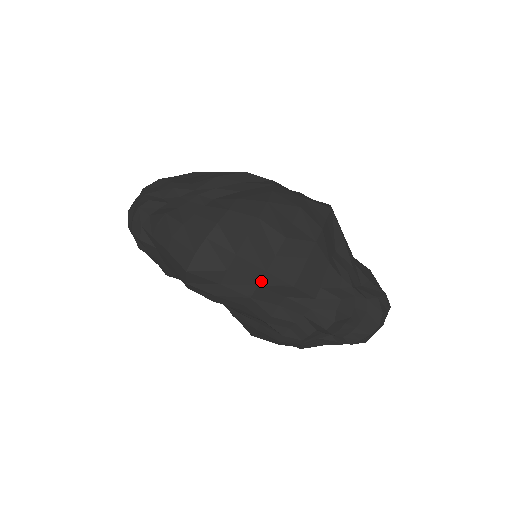
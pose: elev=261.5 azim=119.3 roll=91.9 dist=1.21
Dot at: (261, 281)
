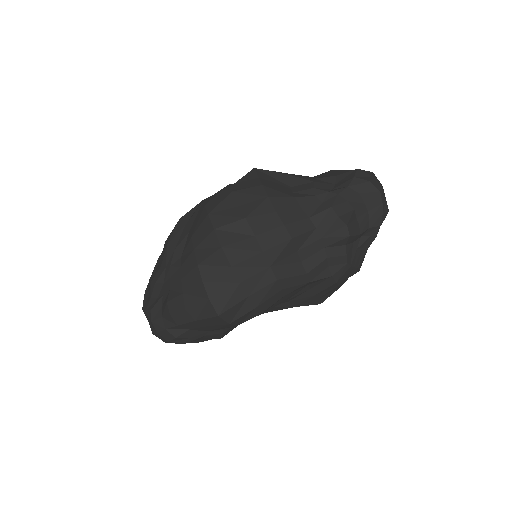
Dot at: (268, 262)
